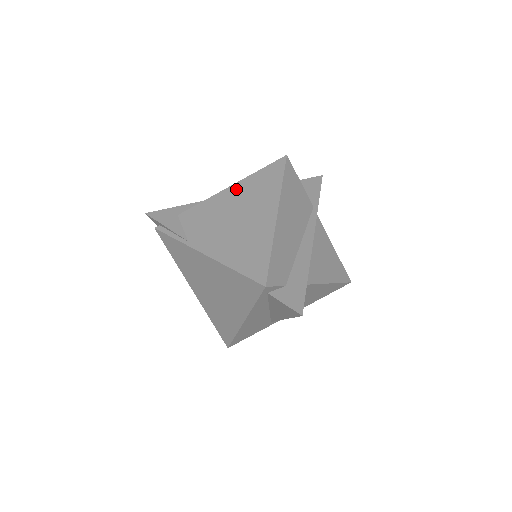
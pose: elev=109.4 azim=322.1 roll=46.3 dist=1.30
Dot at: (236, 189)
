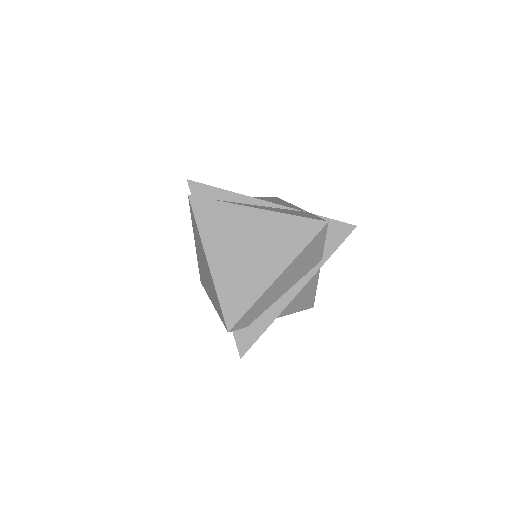
Dot at: (269, 219)
